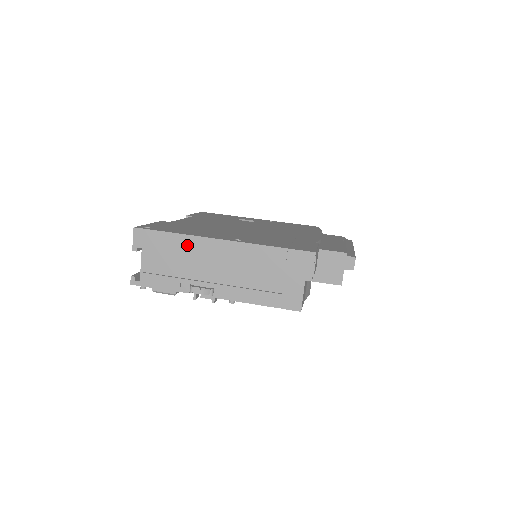
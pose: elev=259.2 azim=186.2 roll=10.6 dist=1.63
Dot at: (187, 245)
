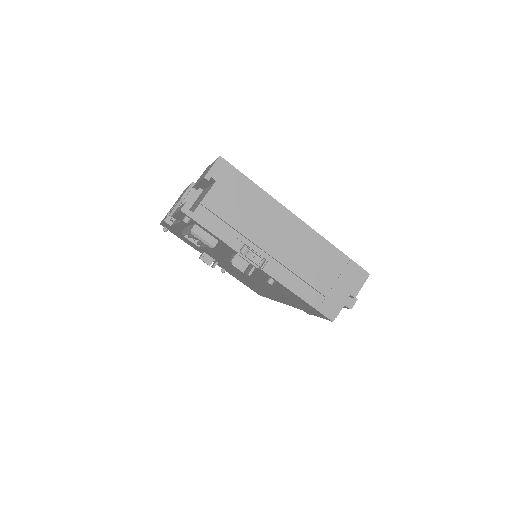
Dot at: (264, 204)
